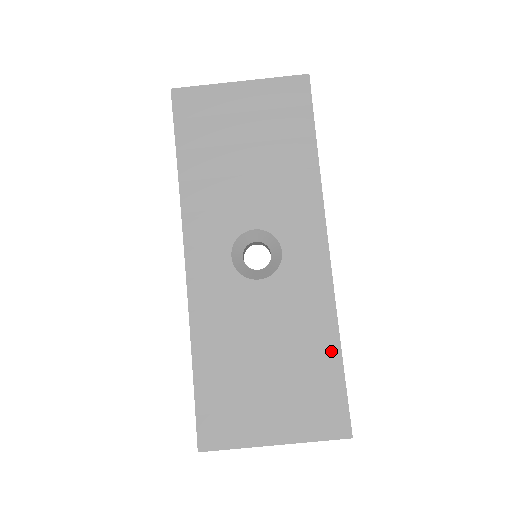
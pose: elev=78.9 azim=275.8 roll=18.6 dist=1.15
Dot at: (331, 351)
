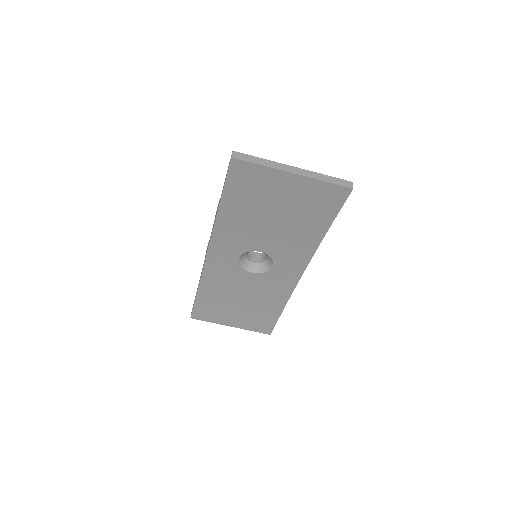
Dot at: (278, 308)
